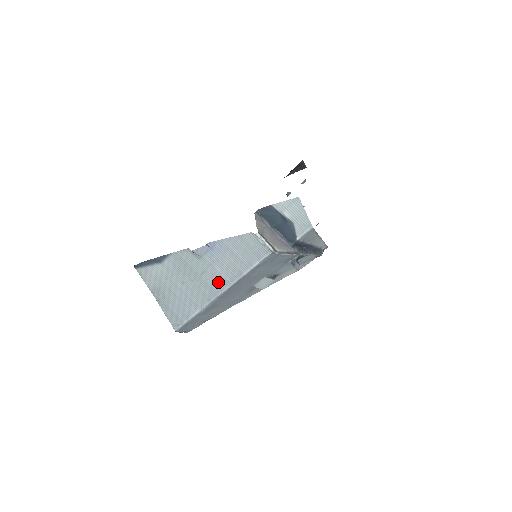
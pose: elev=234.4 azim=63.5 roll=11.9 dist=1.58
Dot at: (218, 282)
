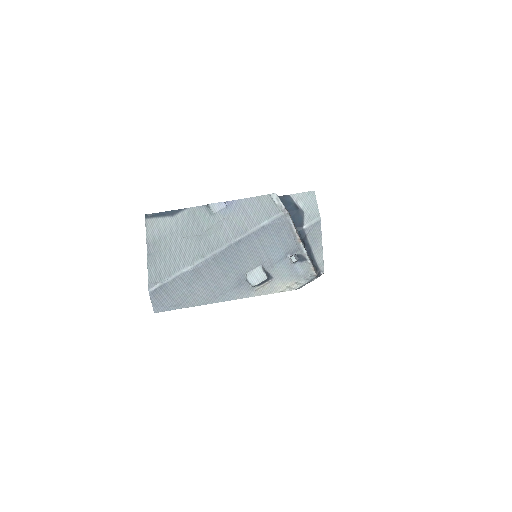
Dot at: (220, 238)
